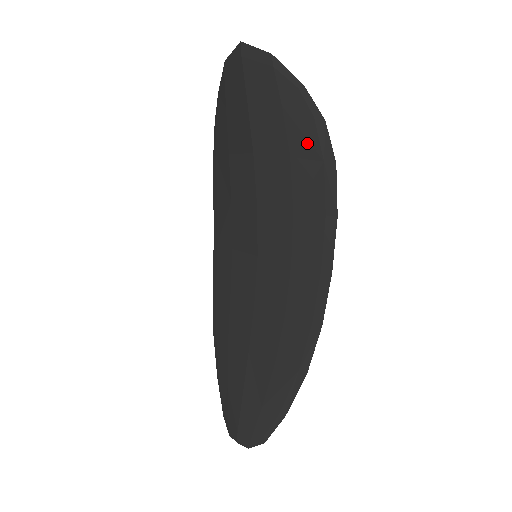
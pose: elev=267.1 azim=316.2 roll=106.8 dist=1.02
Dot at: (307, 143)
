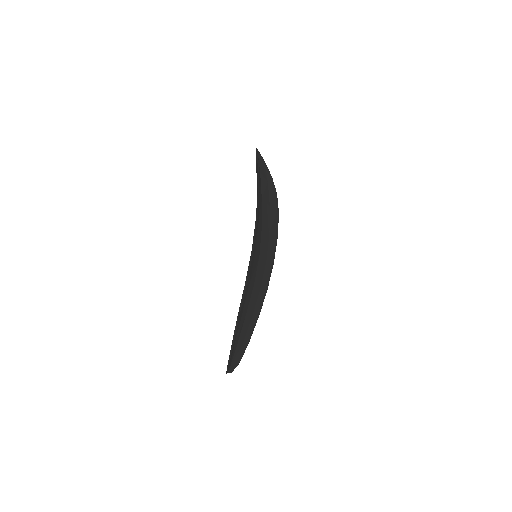
Dot at: (257, 185)
